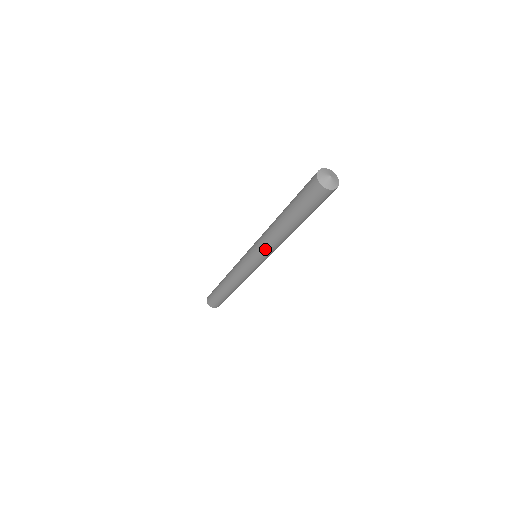
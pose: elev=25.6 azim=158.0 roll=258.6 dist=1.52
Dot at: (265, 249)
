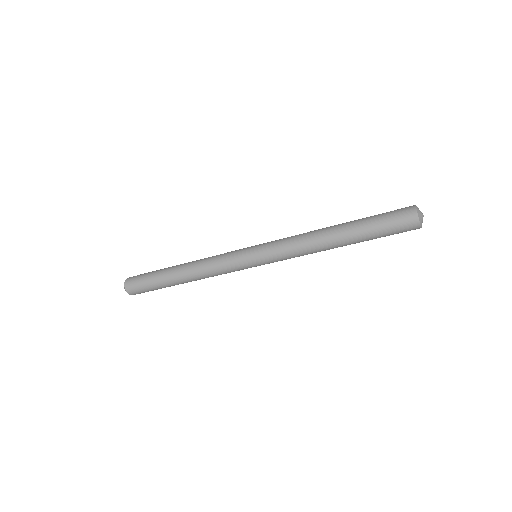
Dot at: (290, 256)
